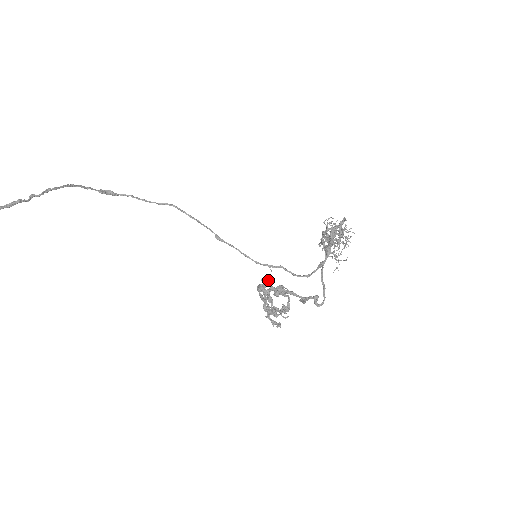
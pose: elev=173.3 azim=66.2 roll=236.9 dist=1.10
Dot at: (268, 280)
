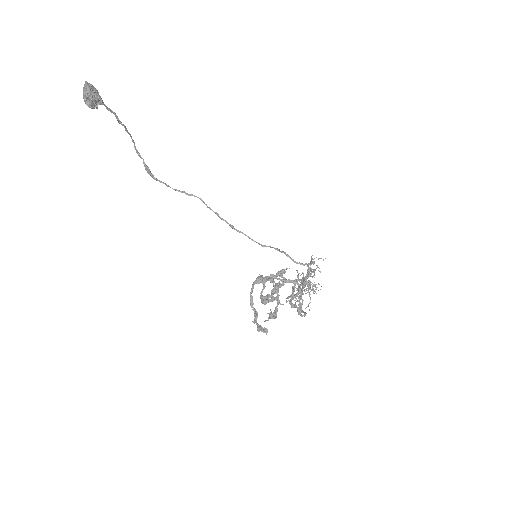
Dot at: occluded
